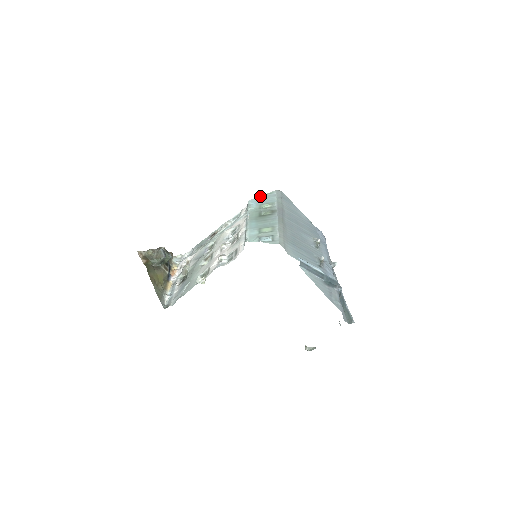
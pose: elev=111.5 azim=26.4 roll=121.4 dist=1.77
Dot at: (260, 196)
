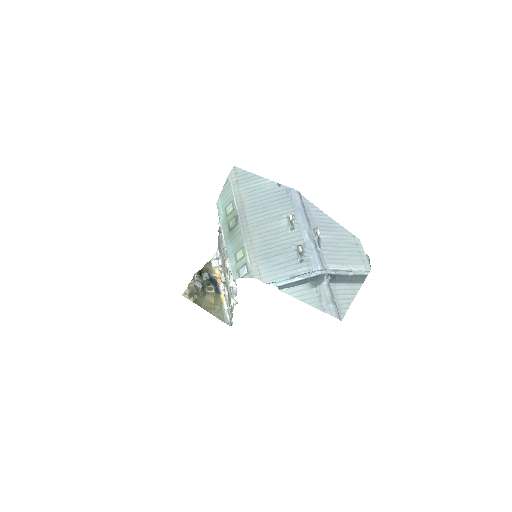
Dot at: (221, 191)
